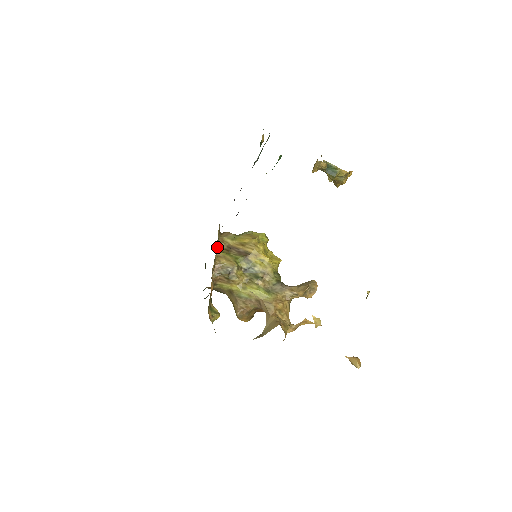
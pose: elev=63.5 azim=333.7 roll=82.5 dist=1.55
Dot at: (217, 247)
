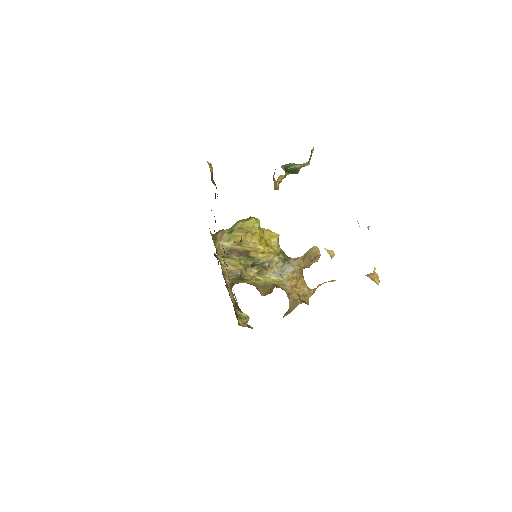
Dot at: occluded
